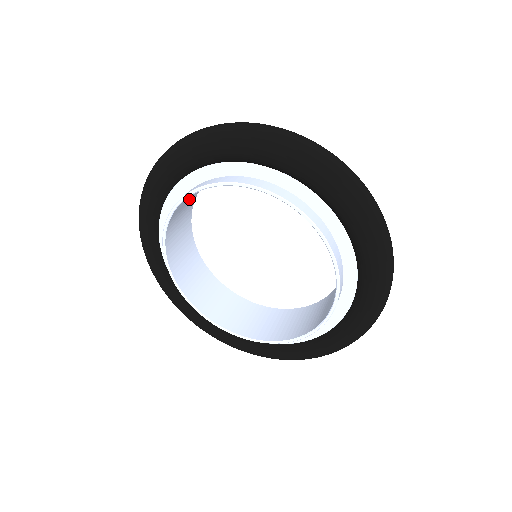
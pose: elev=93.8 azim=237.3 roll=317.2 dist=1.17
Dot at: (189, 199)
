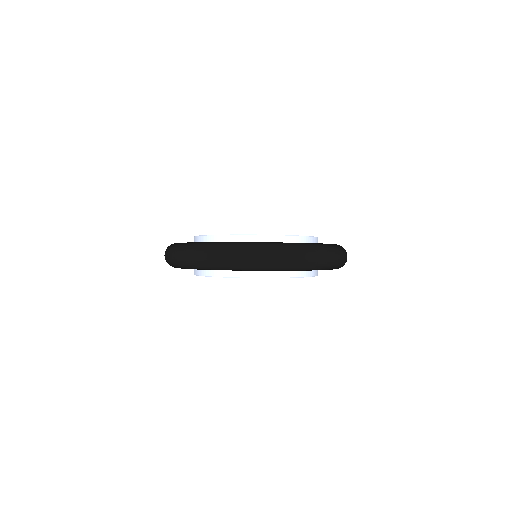
Dot at: occluded
